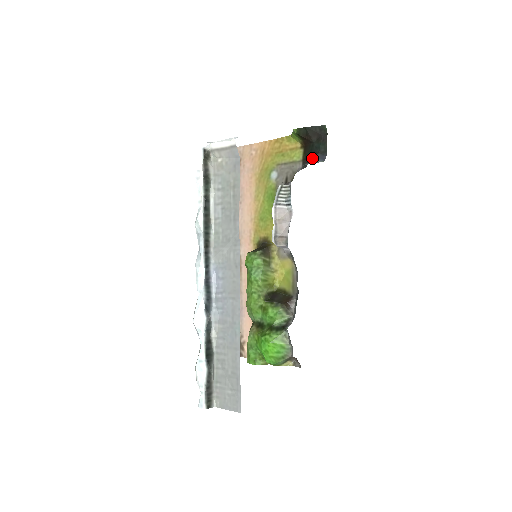
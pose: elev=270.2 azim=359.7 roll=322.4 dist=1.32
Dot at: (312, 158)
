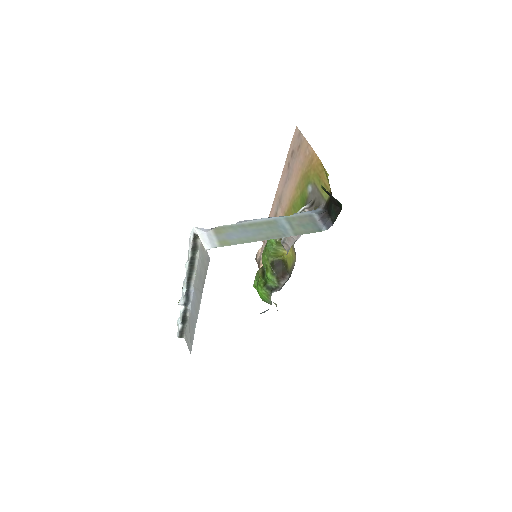
Dot at: (327, 214)
